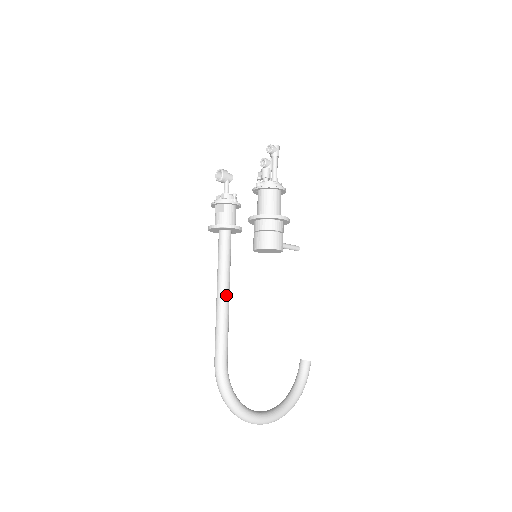
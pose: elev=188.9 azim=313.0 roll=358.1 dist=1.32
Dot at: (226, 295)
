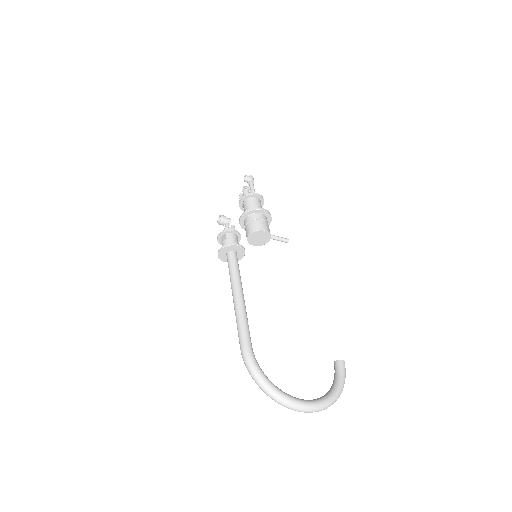
Dot at: (240, 295)
